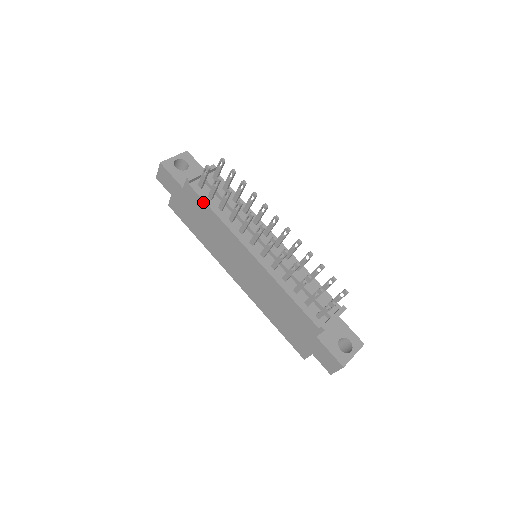
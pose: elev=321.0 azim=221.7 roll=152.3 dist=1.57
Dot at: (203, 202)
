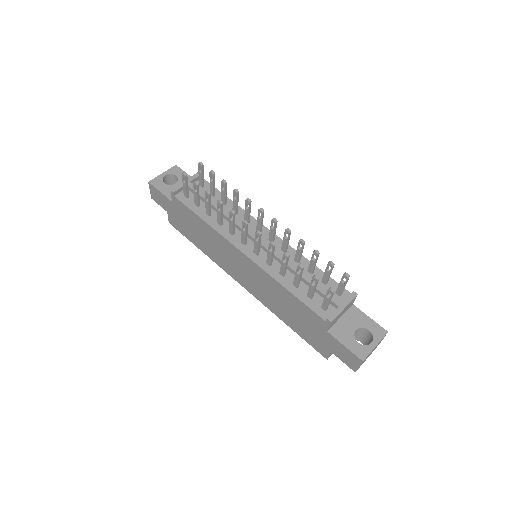
Dot at: (190, 211)
